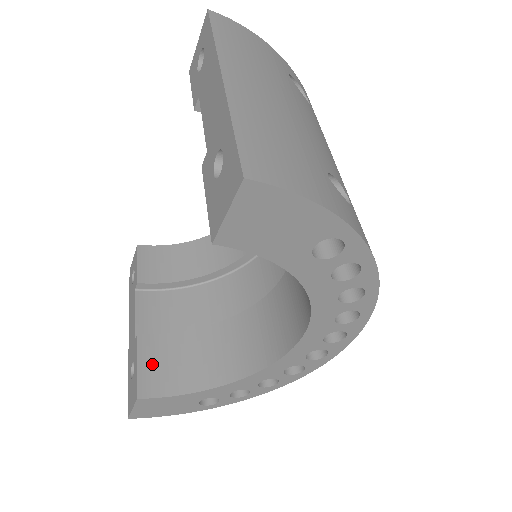
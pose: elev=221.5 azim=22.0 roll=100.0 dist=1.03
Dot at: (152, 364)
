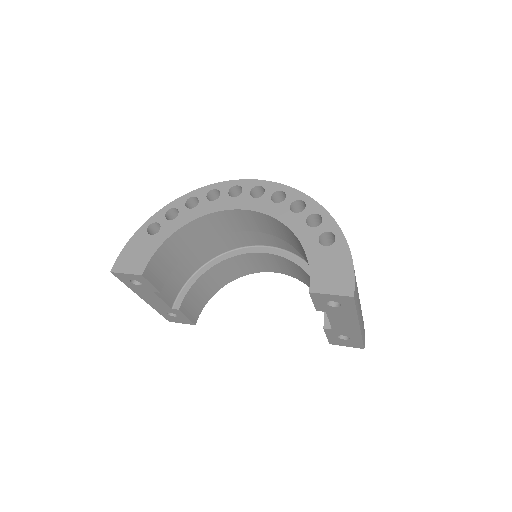
Dot at: (191, 310)
